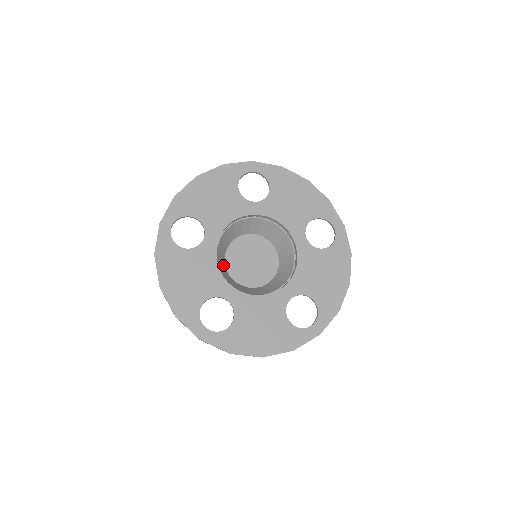
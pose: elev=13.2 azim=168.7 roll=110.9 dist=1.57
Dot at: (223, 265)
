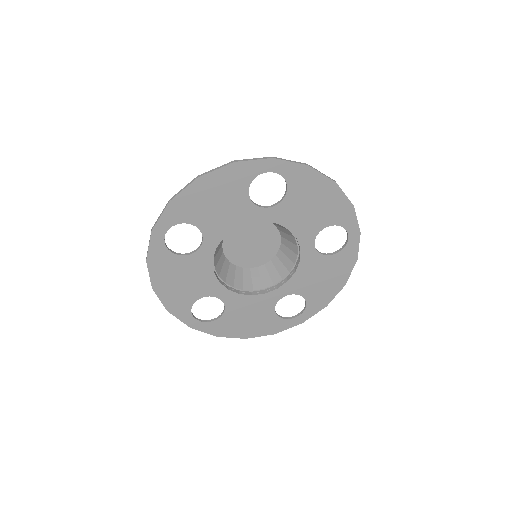
Dot at: (220, 252)
